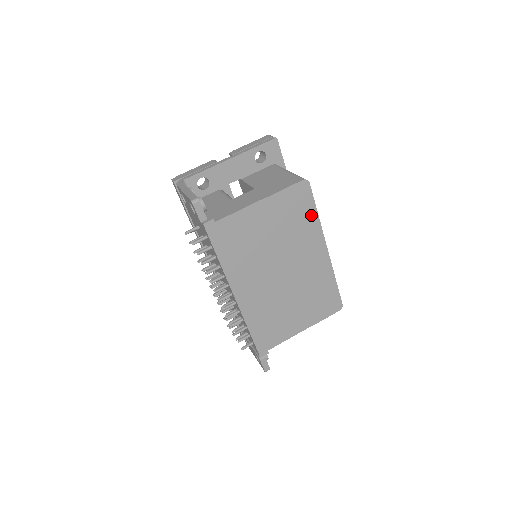
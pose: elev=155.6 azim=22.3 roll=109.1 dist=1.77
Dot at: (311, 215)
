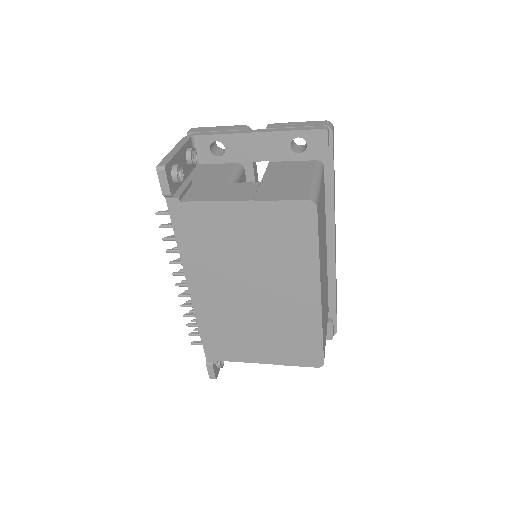
Dot at: (309, 247)
